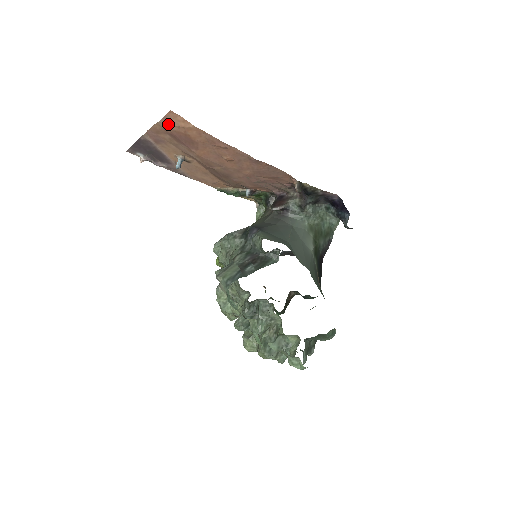
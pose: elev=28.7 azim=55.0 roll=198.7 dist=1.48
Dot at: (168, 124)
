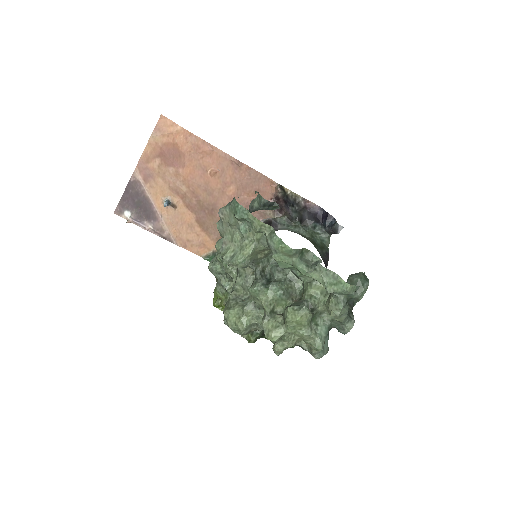
Dot at: (158, 136)
